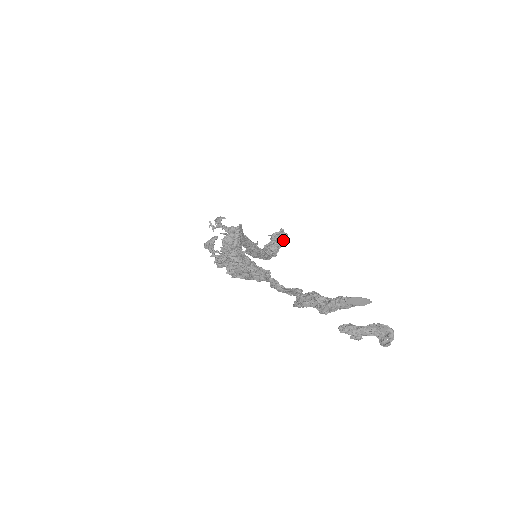
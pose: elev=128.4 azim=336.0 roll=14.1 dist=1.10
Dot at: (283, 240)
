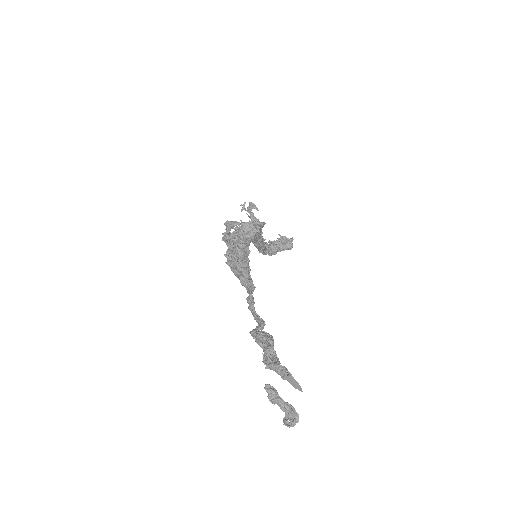
Dot at: (286, 248)
